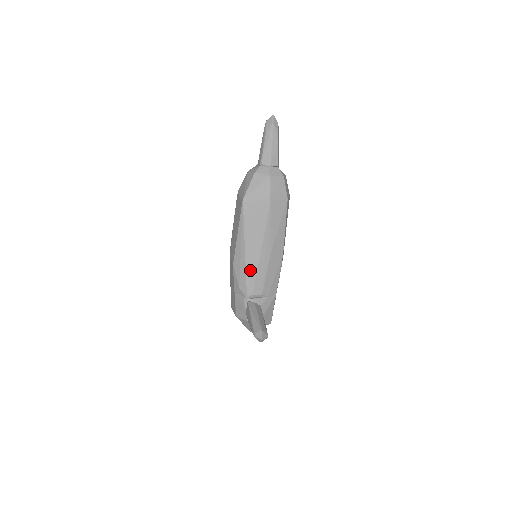
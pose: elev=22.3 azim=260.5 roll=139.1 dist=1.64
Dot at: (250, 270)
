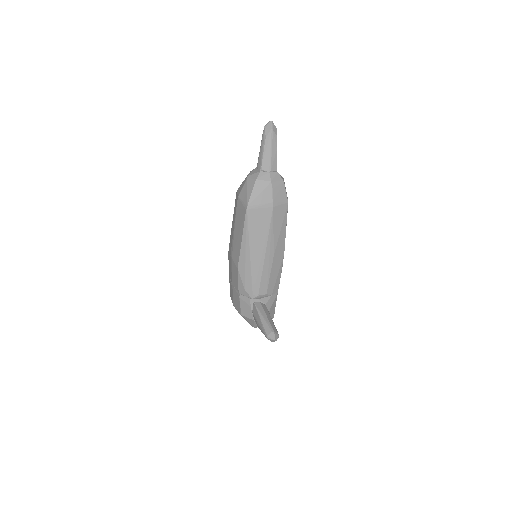
Dot at: (255, 273)
